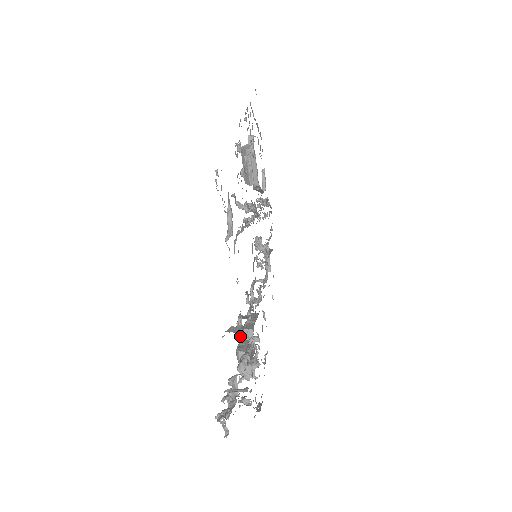
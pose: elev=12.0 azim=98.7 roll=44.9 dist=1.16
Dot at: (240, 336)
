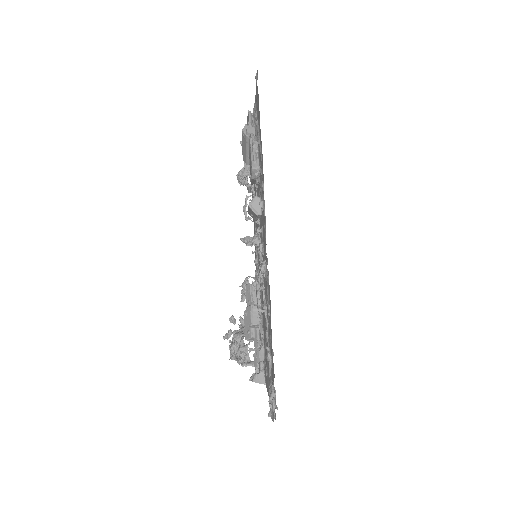
Dot at: occluded
